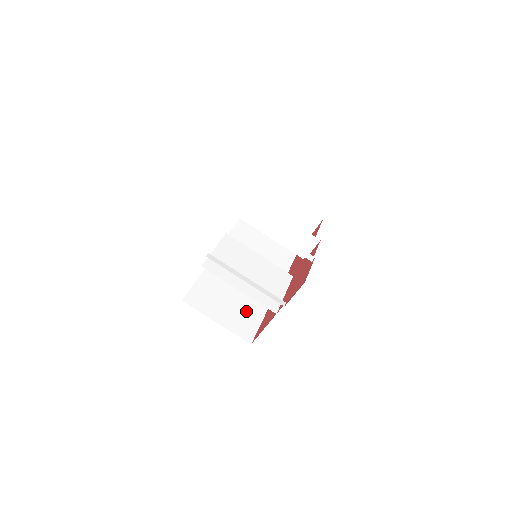
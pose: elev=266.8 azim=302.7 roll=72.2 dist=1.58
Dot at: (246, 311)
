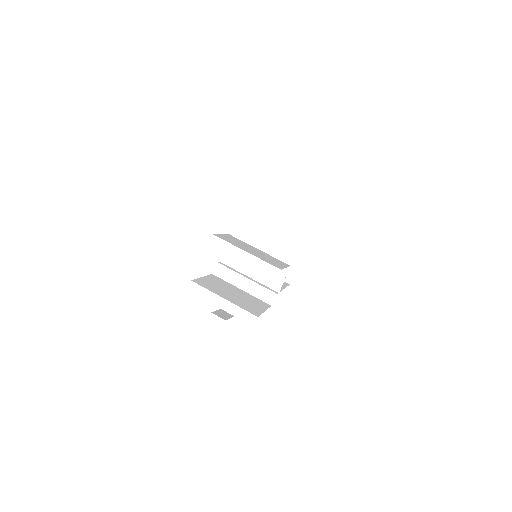
Dot at: (250, 302)
